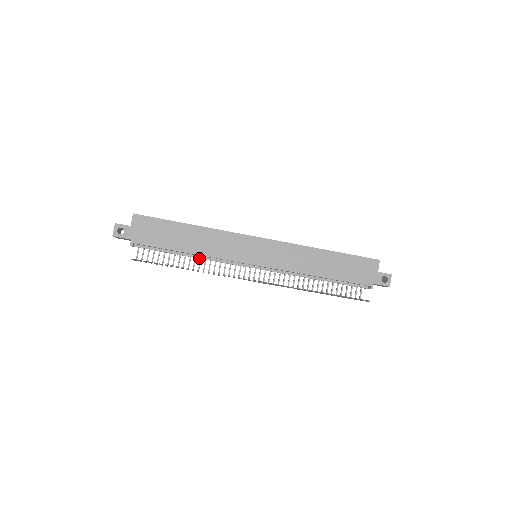
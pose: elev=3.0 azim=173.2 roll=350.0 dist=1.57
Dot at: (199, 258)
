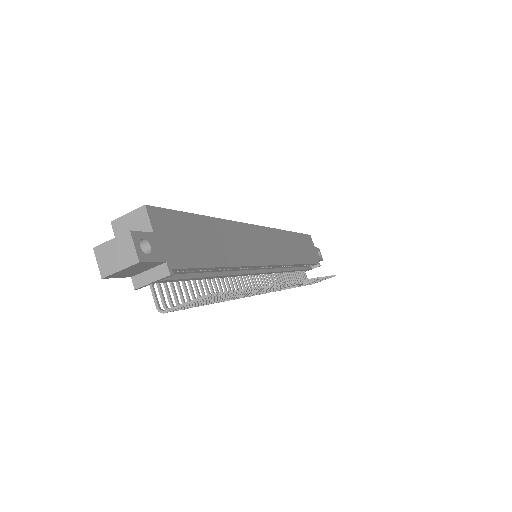
Dot at: (224, 276)
